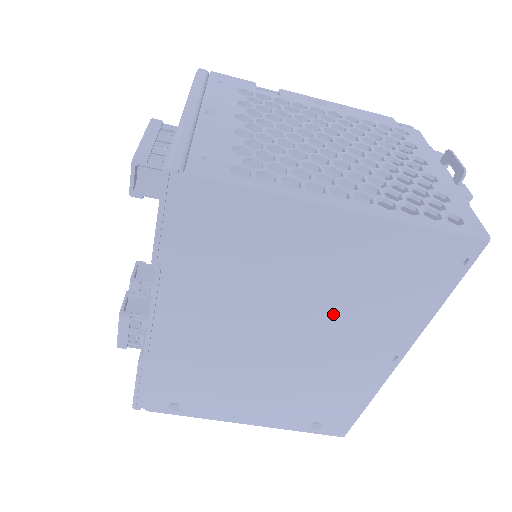
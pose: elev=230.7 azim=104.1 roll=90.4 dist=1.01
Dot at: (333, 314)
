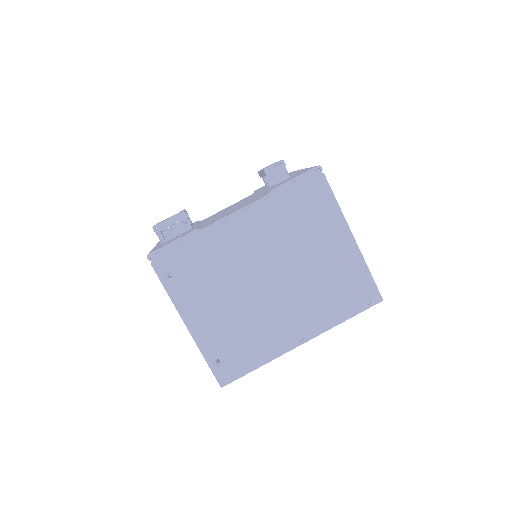
Dot at: (304, 285)
